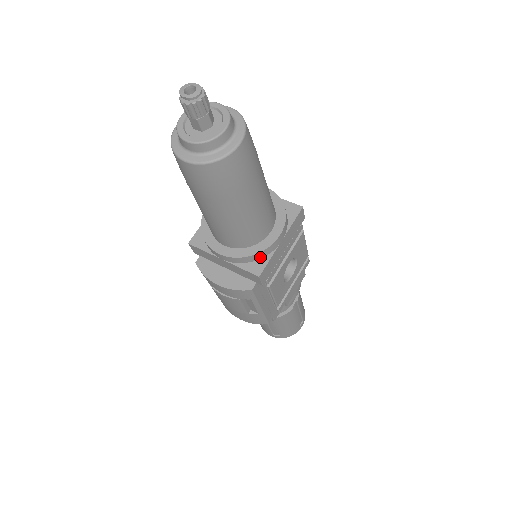
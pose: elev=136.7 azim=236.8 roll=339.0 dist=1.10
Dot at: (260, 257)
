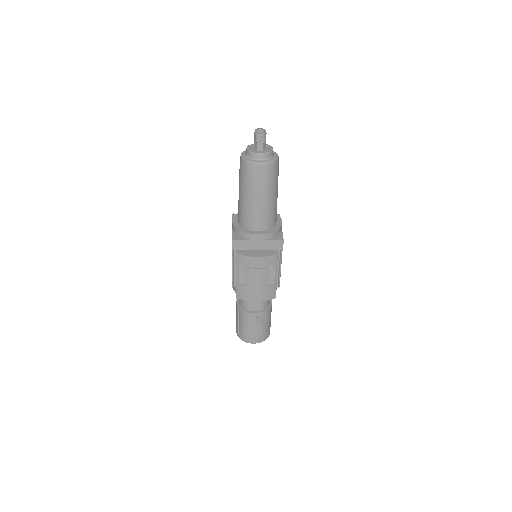
Dot at: (278, 233)
